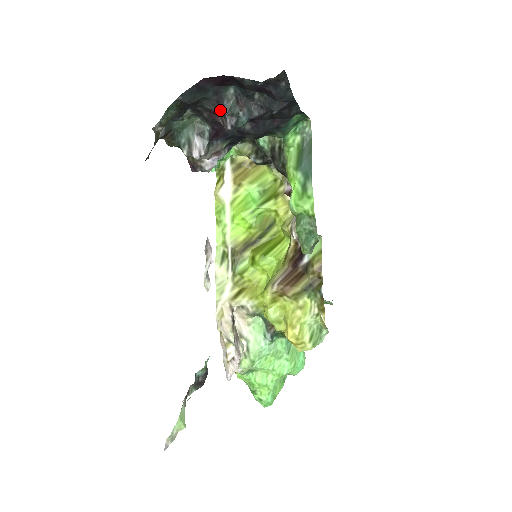
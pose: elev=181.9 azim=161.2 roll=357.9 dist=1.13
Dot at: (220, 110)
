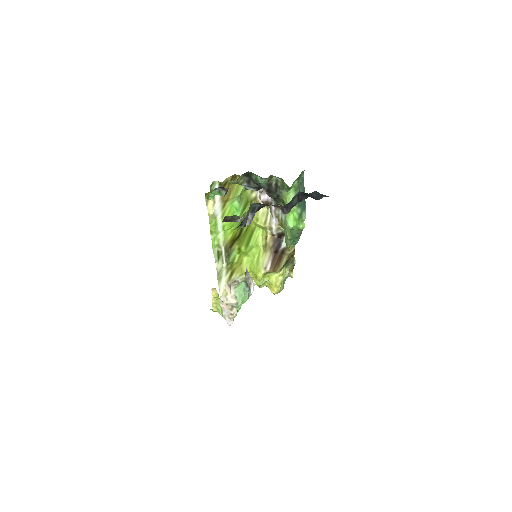
Dot at: (286, 206)
